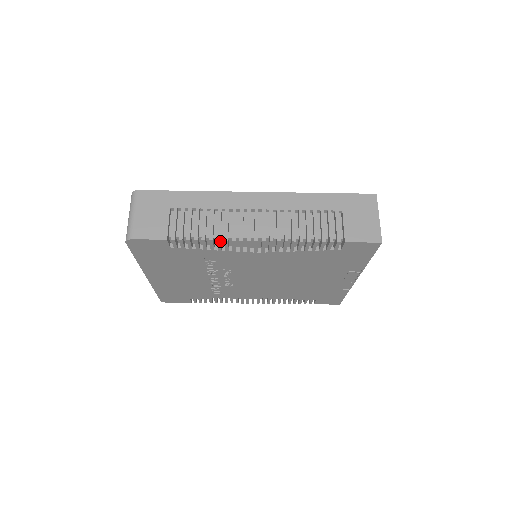
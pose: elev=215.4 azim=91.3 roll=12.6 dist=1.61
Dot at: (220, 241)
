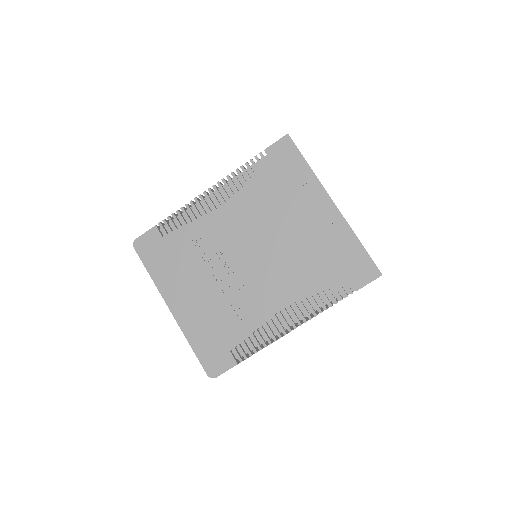
Dot at: (188, 205)
